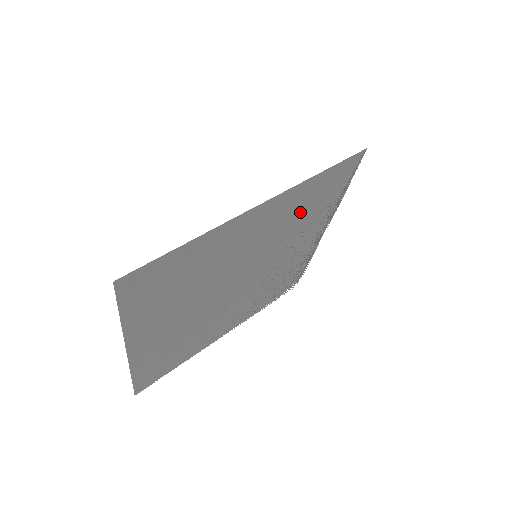
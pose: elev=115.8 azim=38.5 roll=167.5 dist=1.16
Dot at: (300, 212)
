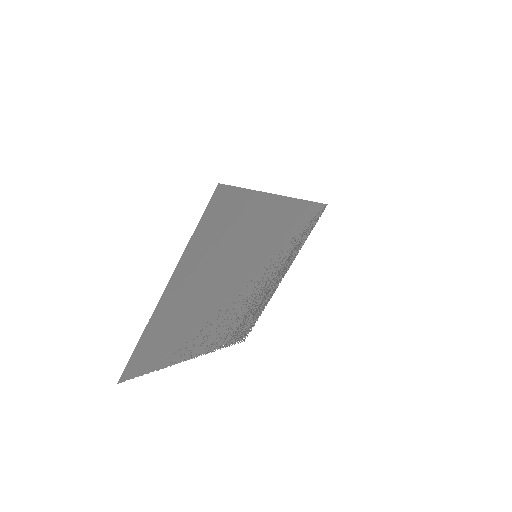
Dot at: (287, 232)
